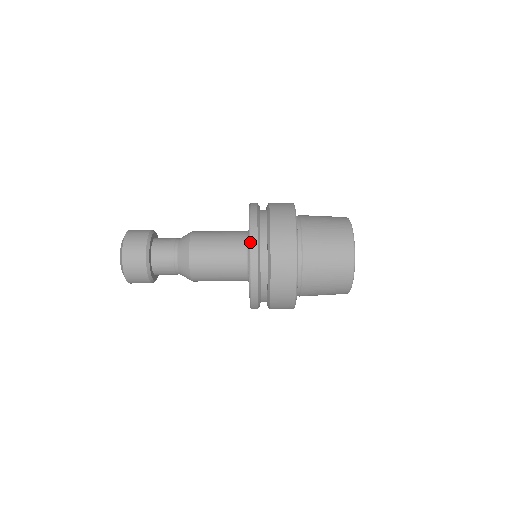
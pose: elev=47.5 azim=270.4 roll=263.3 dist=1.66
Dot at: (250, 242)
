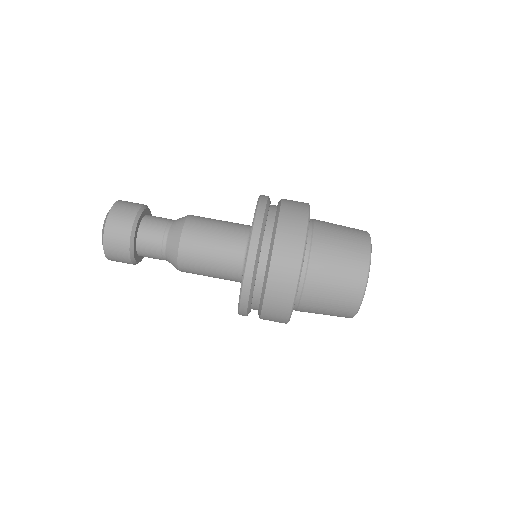
Dot at: (260, 196)
